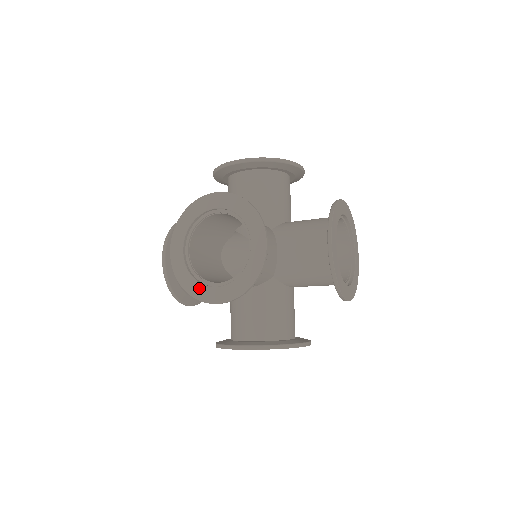
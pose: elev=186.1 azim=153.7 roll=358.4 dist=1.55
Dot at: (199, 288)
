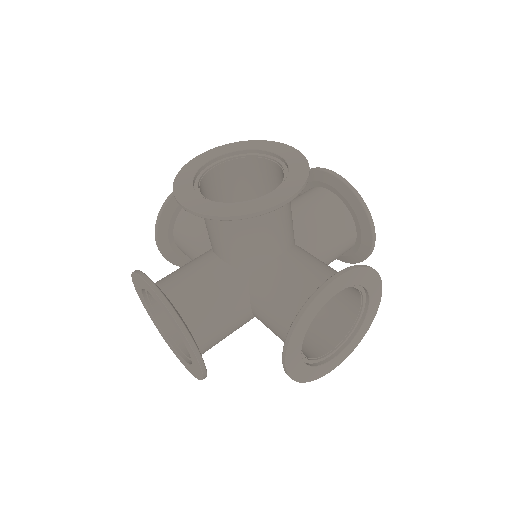
Dot at: (187, 186)
